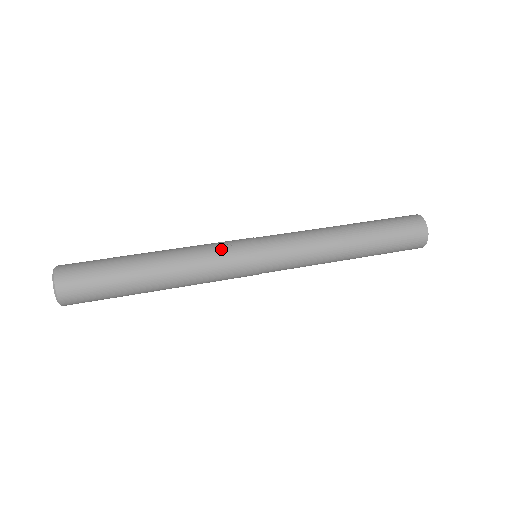
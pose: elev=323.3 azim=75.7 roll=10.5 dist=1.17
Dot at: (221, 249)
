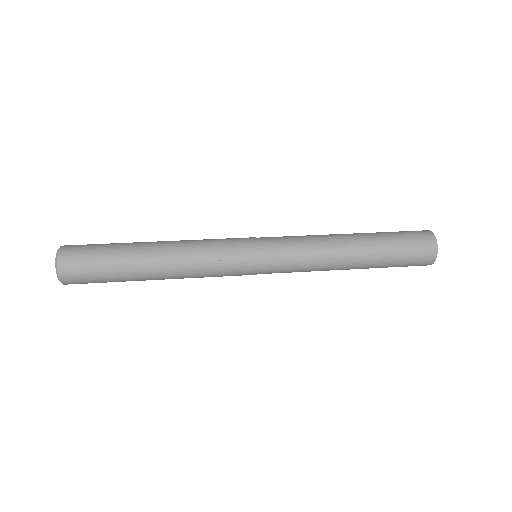
Dot at: (221, 258)
